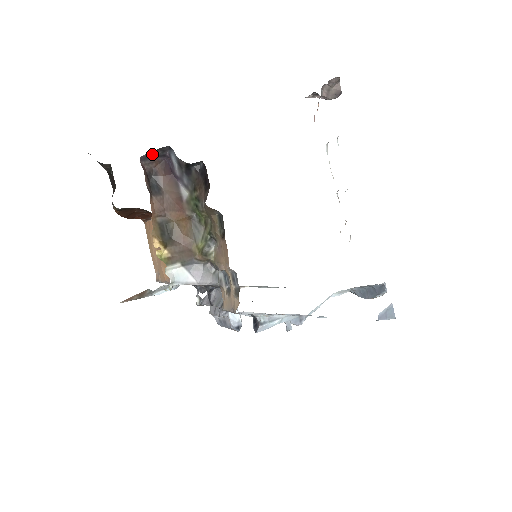
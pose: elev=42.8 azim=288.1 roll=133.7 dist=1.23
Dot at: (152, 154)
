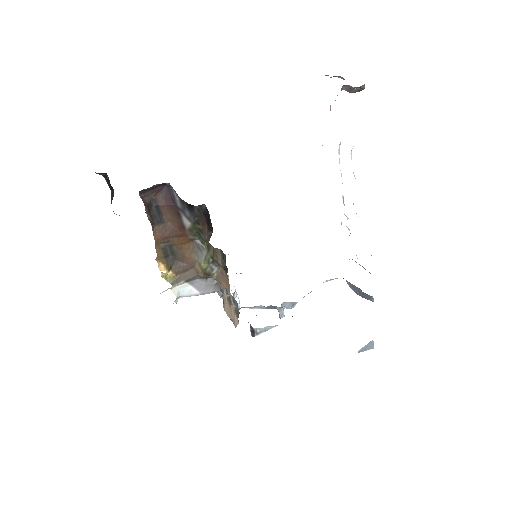
Dot at: occluded
